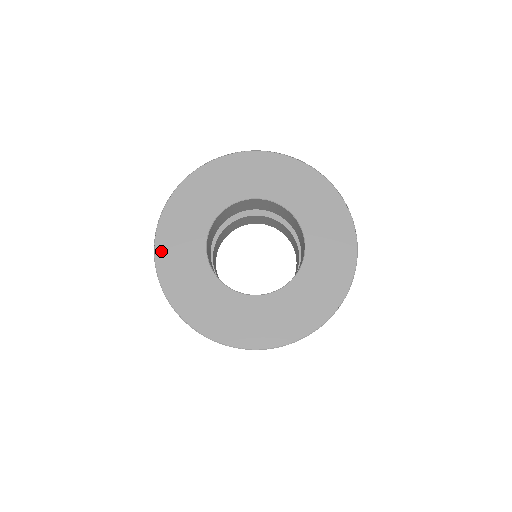
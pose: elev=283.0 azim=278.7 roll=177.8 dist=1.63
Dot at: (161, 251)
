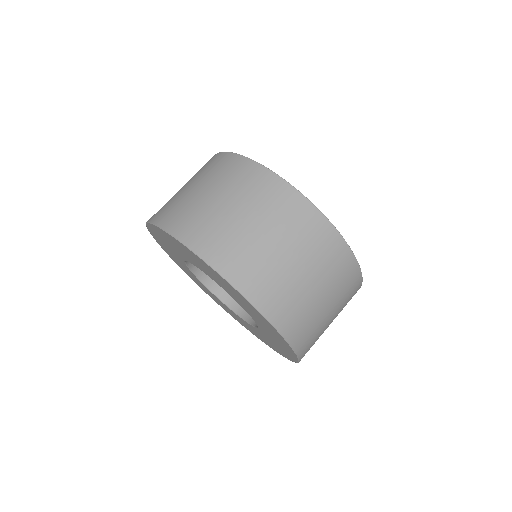
Dot at: (152, 228)
